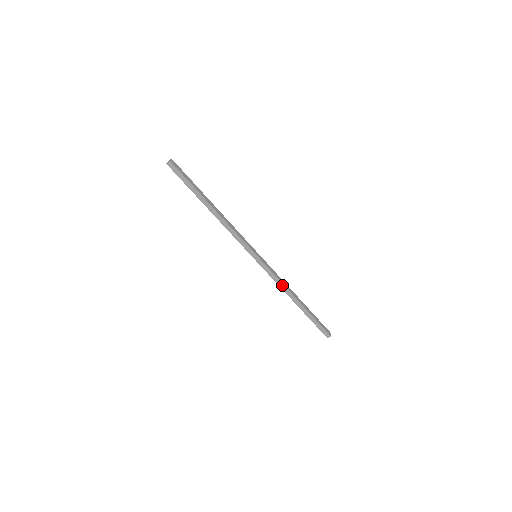
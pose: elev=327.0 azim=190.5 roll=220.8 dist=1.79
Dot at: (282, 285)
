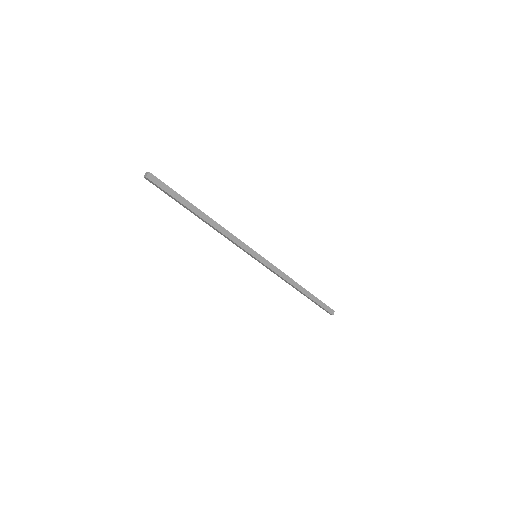
Dot at: (286, 277)
